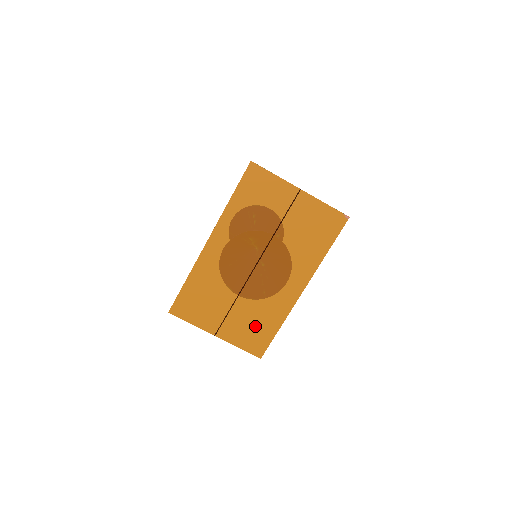
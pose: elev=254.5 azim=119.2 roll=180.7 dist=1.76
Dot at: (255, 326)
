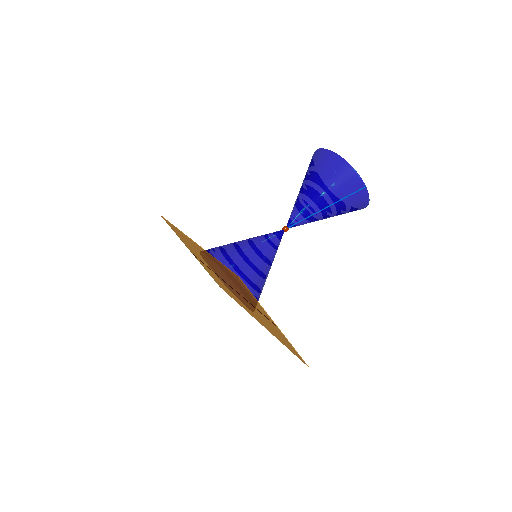
Dot at: (219, 282)
